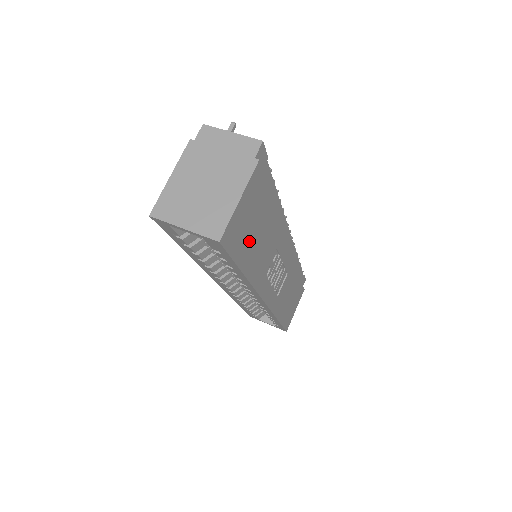
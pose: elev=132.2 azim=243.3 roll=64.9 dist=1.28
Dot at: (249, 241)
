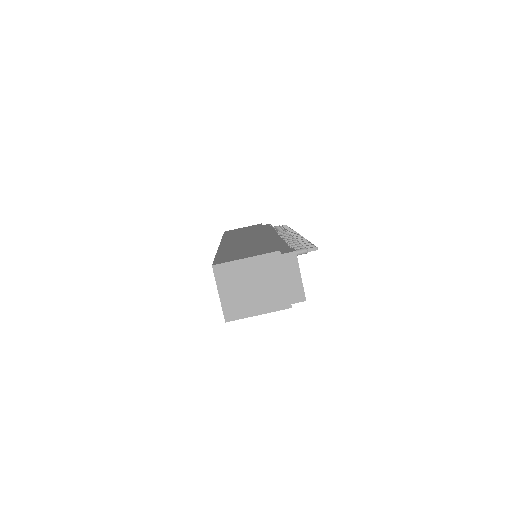
Dot at: occluded
